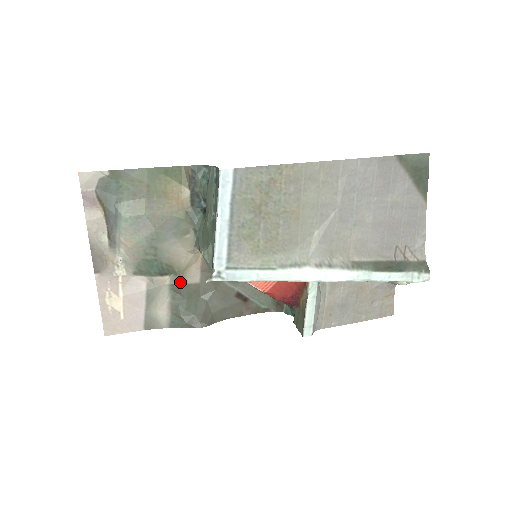
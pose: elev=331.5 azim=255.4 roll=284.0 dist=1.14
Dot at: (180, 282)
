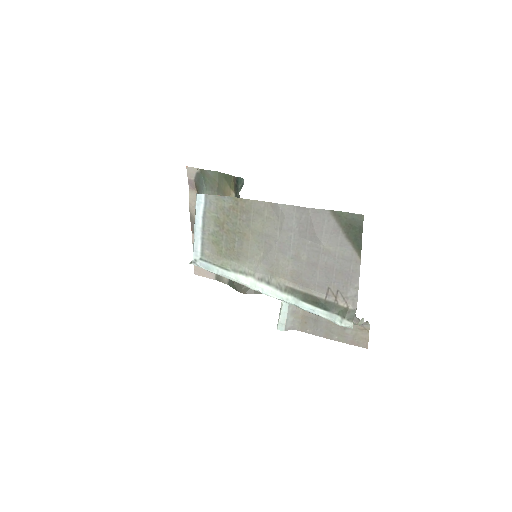
Dot at: occluded
